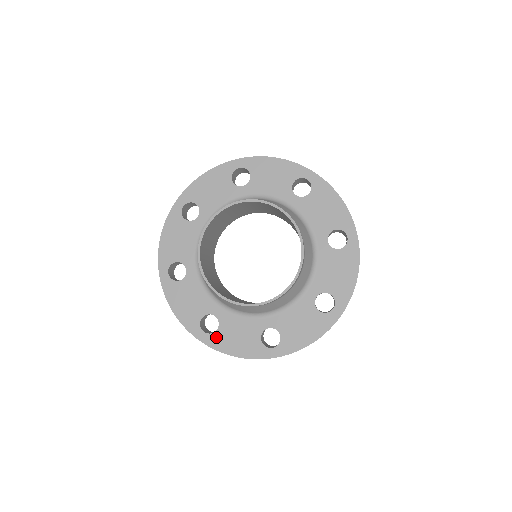
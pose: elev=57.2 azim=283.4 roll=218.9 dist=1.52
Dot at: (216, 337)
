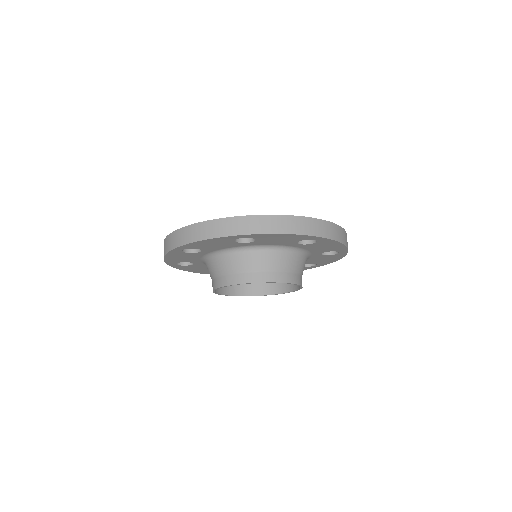
Dot at: occluded
